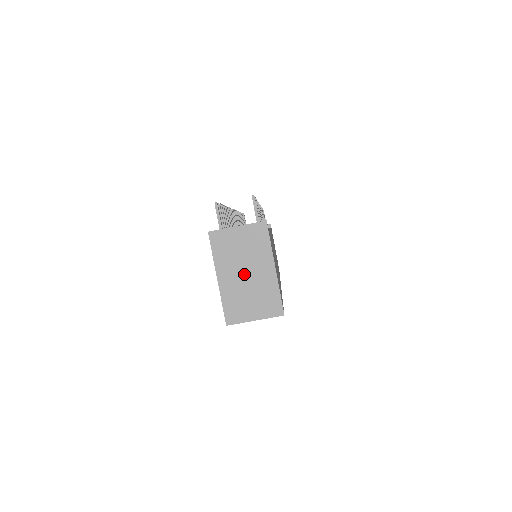
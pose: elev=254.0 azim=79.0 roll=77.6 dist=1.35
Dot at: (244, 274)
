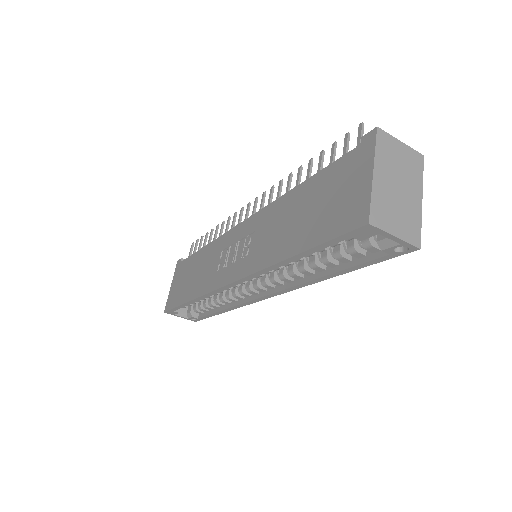
Dot at: (397, 186)
